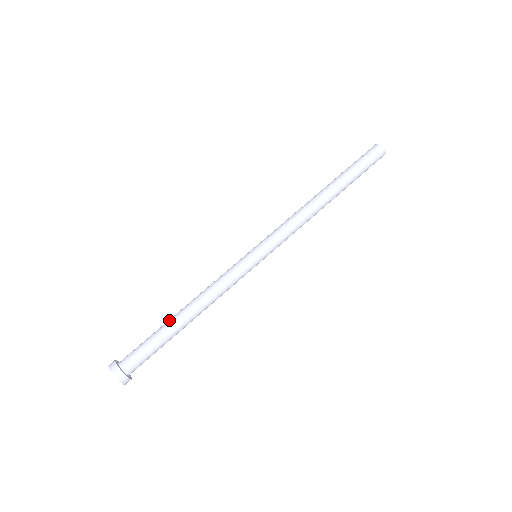
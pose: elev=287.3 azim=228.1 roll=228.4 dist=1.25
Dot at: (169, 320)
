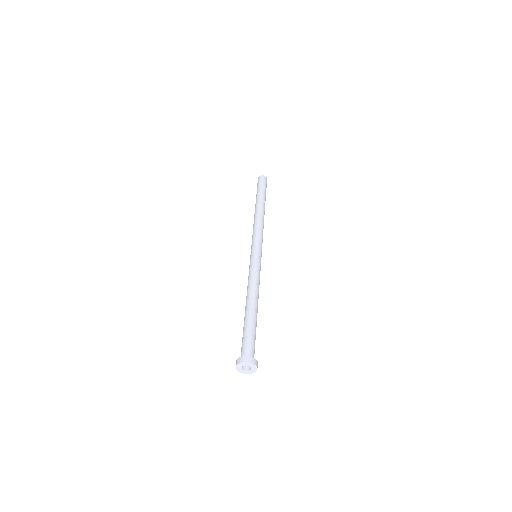
Dot at: (248, 314)
